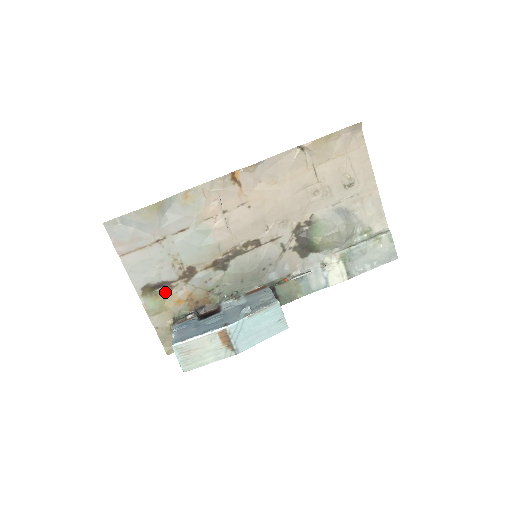
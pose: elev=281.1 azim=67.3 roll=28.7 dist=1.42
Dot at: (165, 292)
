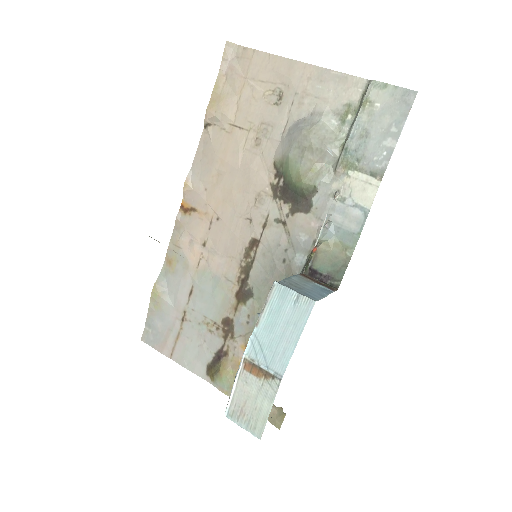
Dot at: (225, 362)
